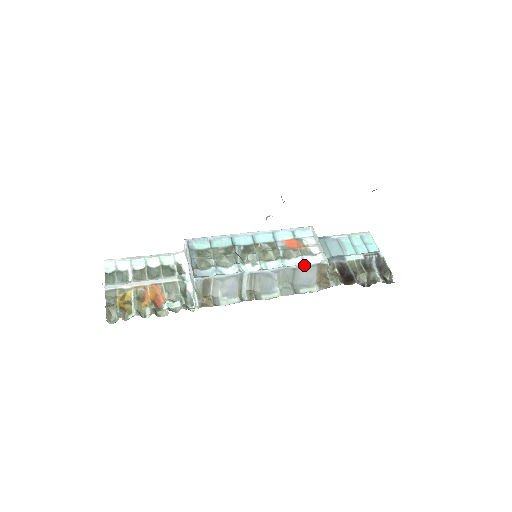
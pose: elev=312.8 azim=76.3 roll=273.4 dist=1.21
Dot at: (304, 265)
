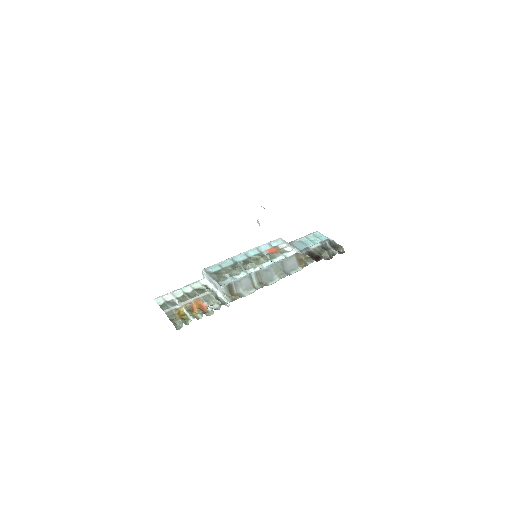
Dot at: (286, 258)
